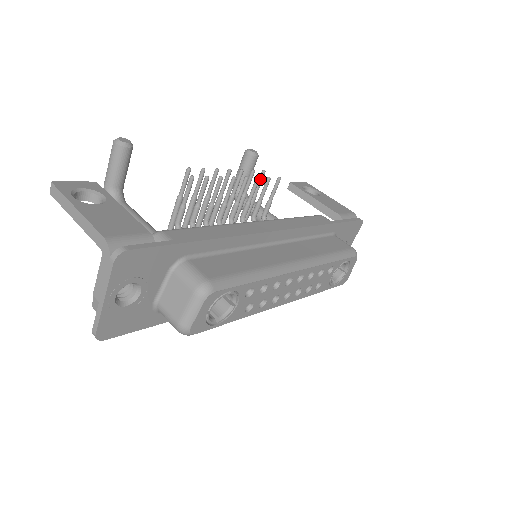
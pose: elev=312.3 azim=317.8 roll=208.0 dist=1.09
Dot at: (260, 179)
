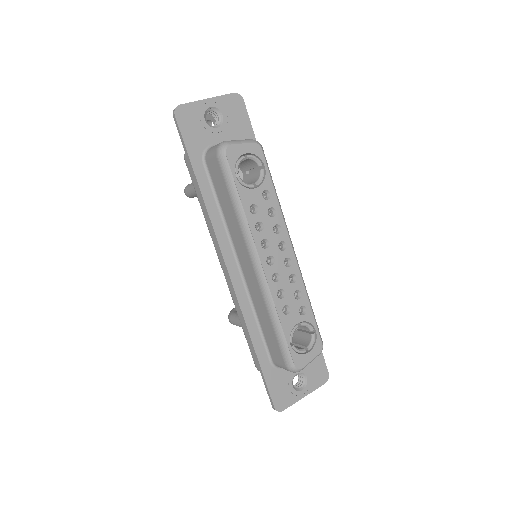
Dot at: occluded
